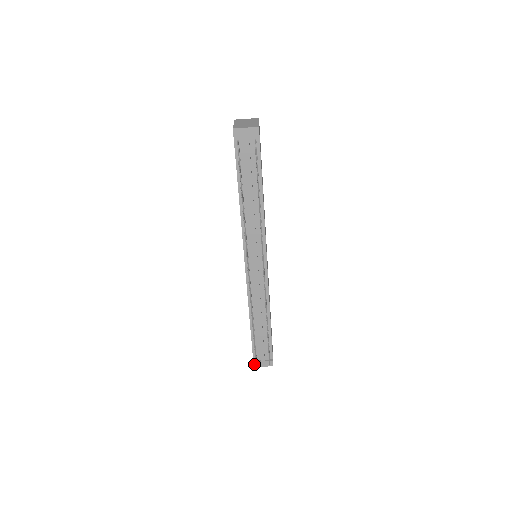
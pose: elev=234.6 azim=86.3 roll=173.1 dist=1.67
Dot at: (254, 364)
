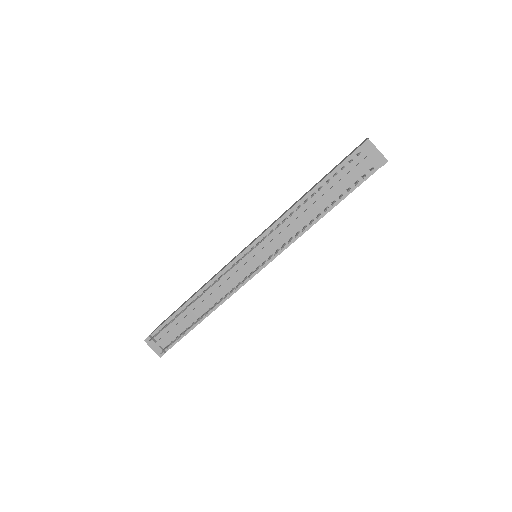
Dot at: (147, 338)
